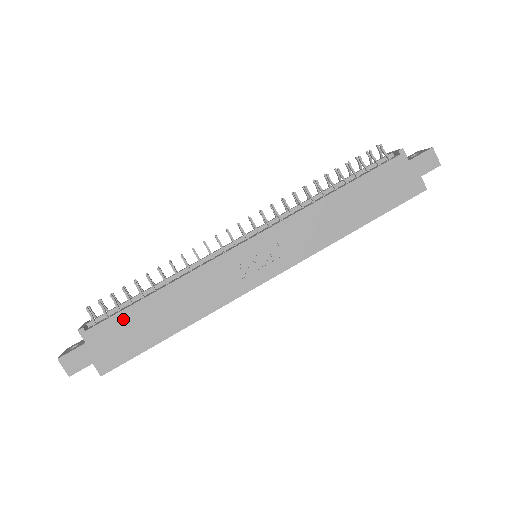
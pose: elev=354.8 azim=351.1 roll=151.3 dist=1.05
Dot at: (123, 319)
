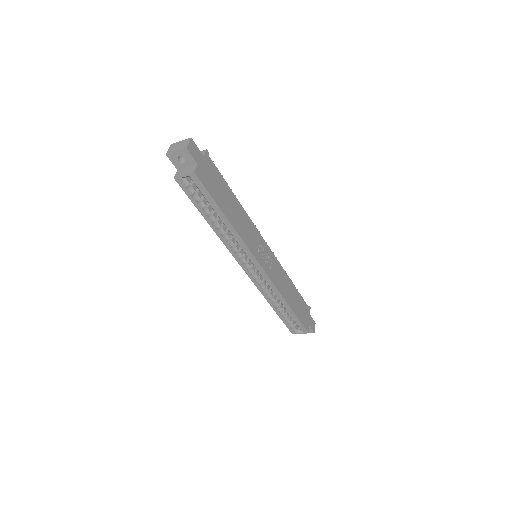
Dot at: (220, 179)
